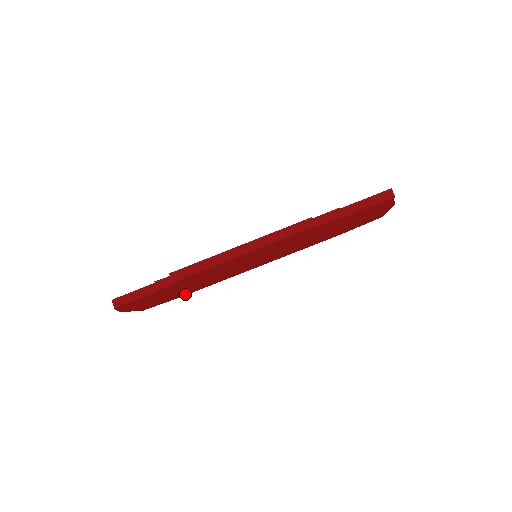
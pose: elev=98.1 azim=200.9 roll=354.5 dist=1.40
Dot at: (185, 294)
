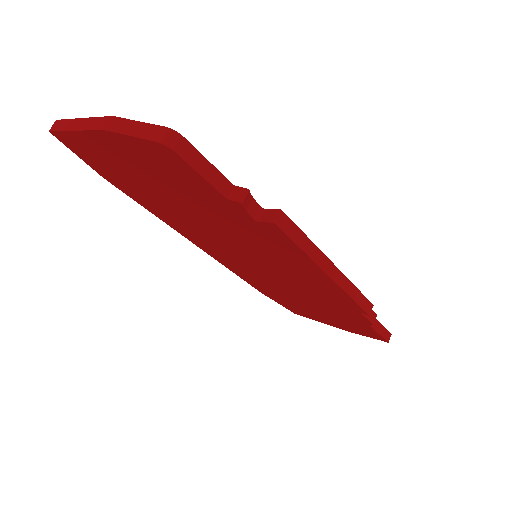
Dot at: (115, 181)
